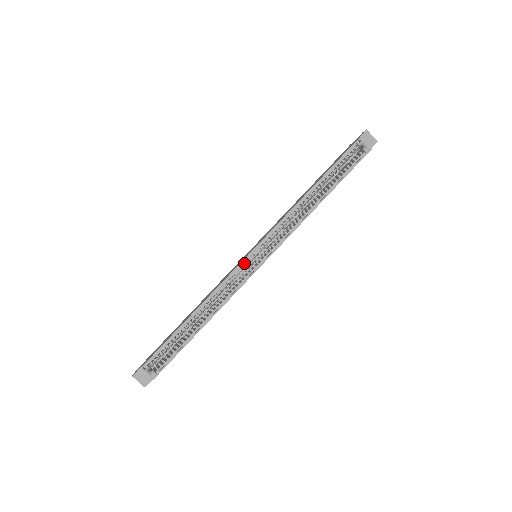
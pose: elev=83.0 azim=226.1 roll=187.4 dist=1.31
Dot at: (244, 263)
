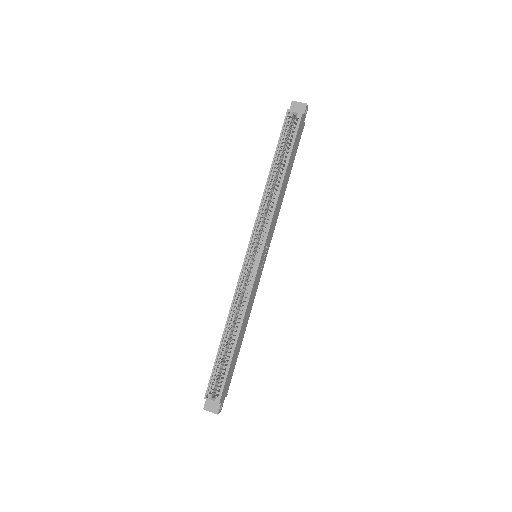
Dot at: (245, 266)
